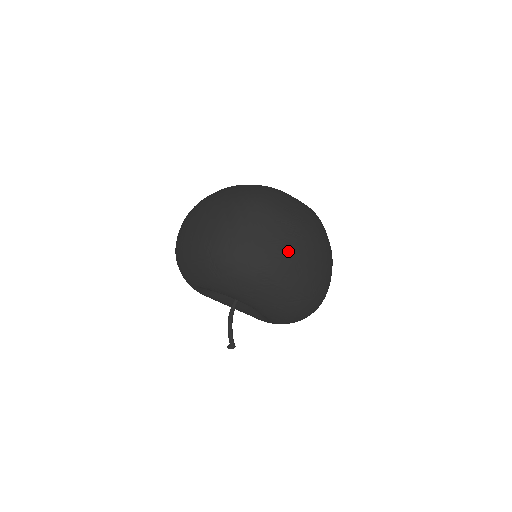
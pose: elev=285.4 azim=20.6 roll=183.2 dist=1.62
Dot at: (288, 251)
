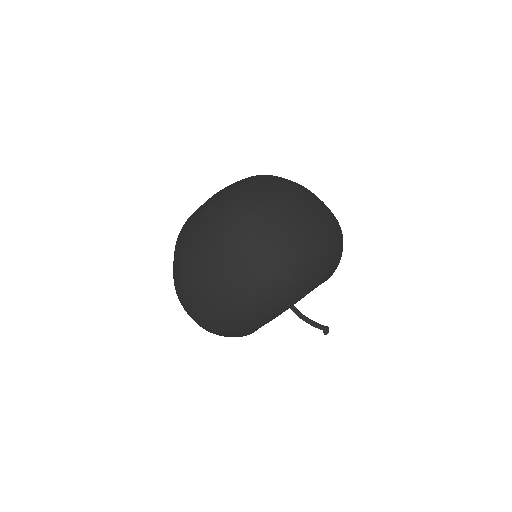
Dot at: (306, 217)
